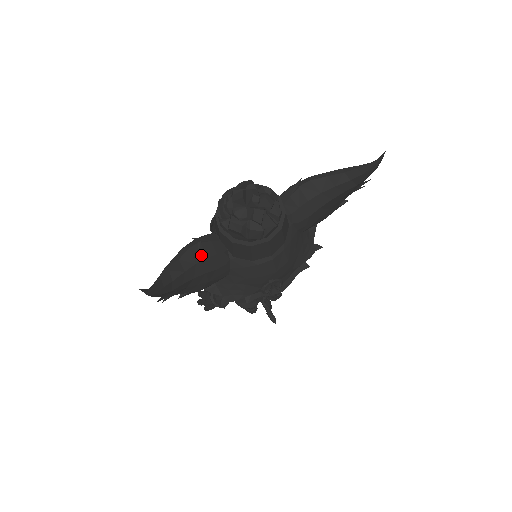
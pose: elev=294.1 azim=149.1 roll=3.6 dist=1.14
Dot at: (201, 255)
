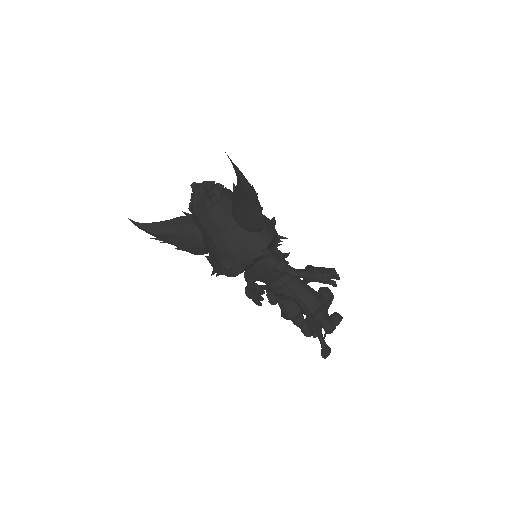
Dot at: (182, 222)
